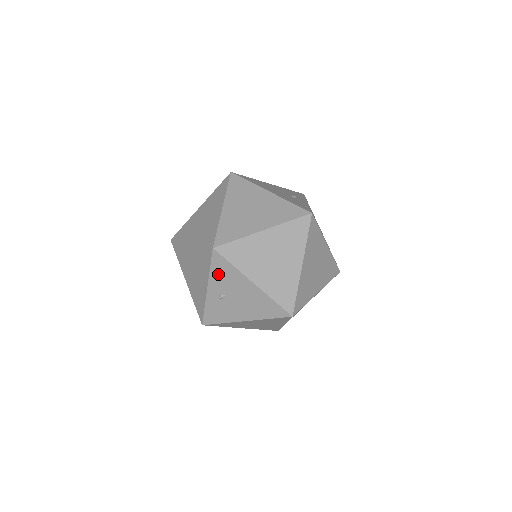
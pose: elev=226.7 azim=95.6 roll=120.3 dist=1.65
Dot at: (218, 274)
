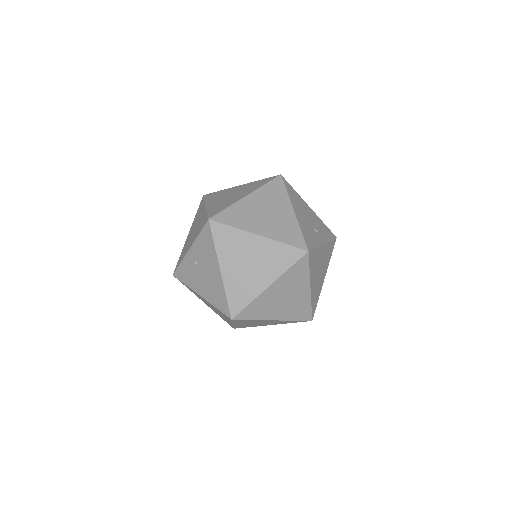
Dot at: (202, 243)
